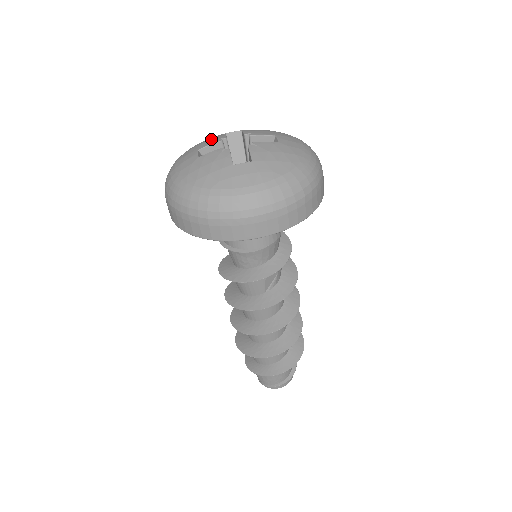
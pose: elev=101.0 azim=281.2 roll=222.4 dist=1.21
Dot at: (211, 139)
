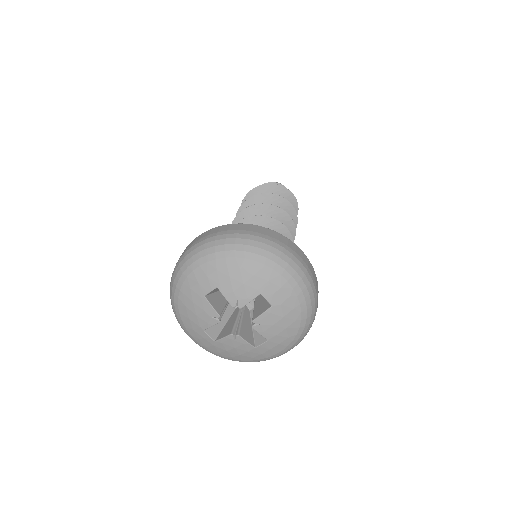
Dot at: (202, 313)
